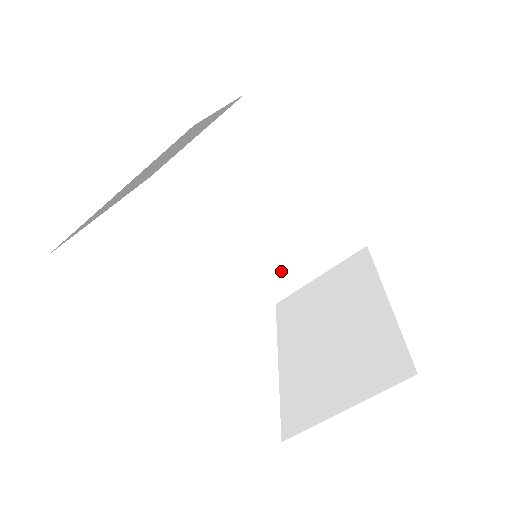
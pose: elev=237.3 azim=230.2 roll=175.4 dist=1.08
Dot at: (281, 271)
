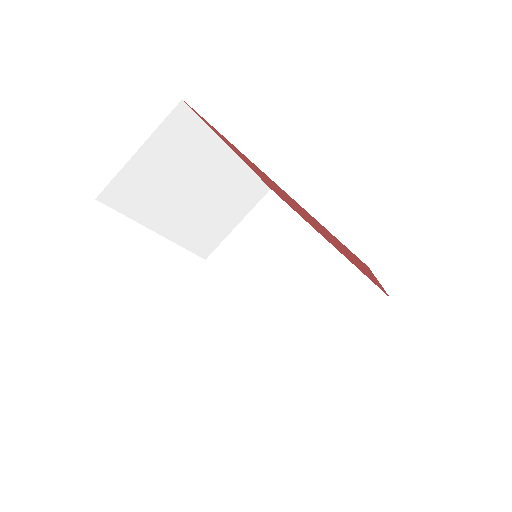
Dot at: (312, 336)
